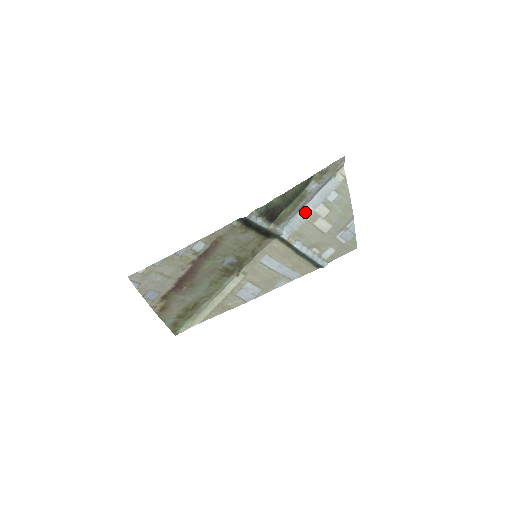
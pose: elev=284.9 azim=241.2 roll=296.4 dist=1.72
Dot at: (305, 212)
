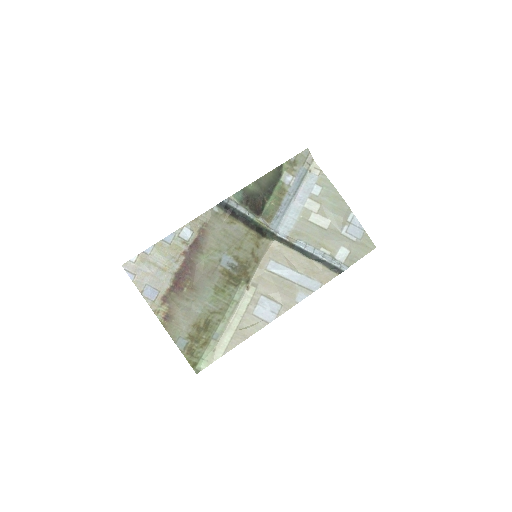
Dot at: (295, 210)
